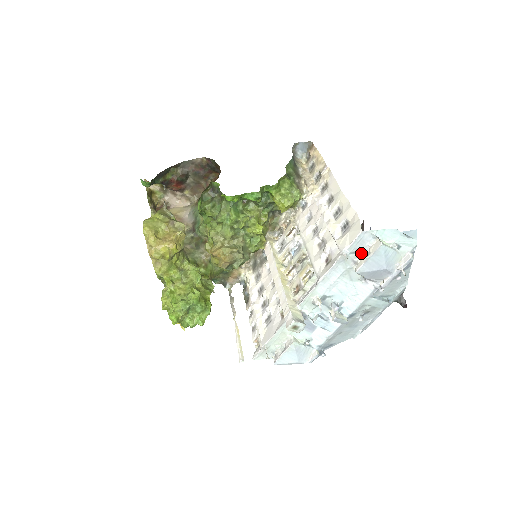
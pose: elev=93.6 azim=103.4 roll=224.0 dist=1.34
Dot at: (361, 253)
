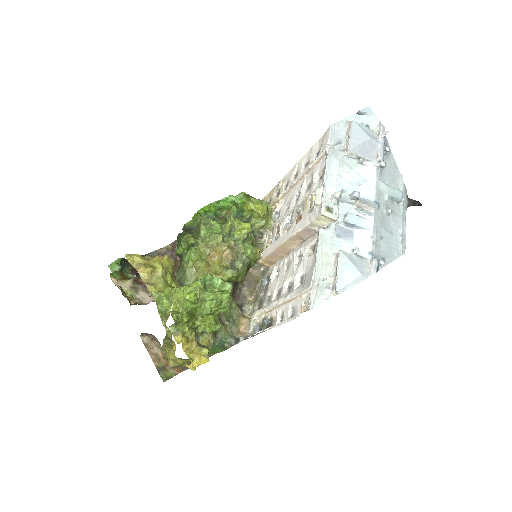
Dot at: (342, 141)
